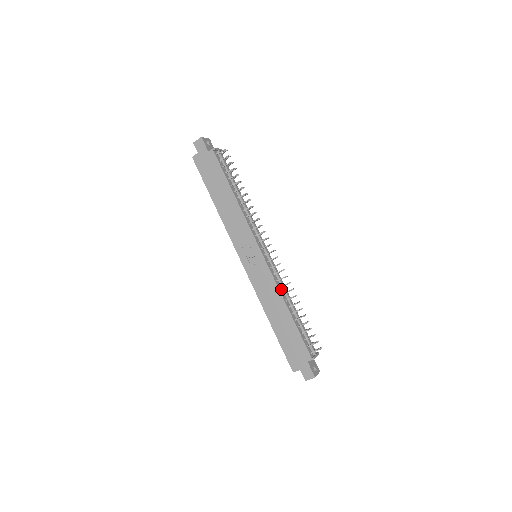
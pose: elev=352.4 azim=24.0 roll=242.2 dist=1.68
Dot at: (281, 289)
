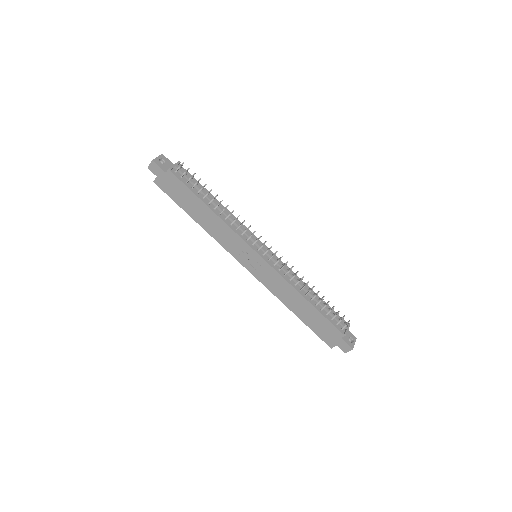
Dot at: (292, 281)
